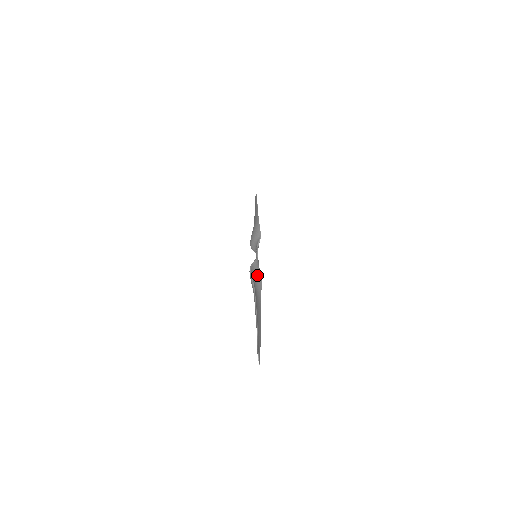
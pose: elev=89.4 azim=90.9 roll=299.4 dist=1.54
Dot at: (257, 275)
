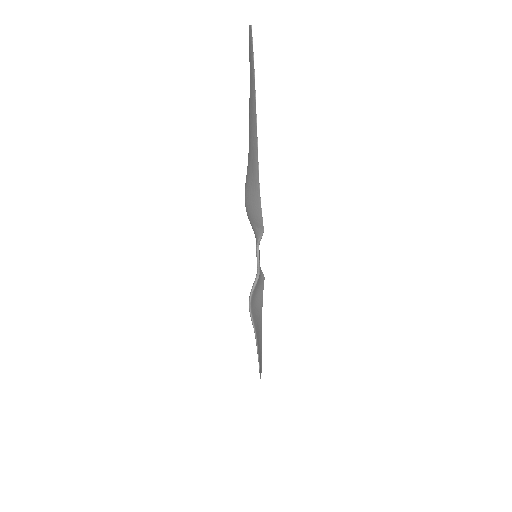
Dot at: (258, 287)
